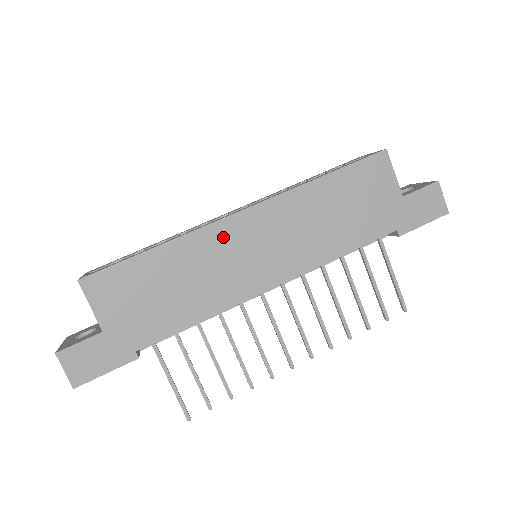
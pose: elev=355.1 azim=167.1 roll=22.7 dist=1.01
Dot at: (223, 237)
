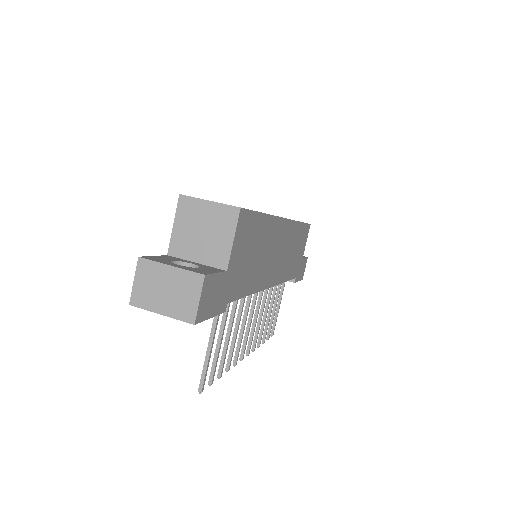
Dot at: (277, 232)
